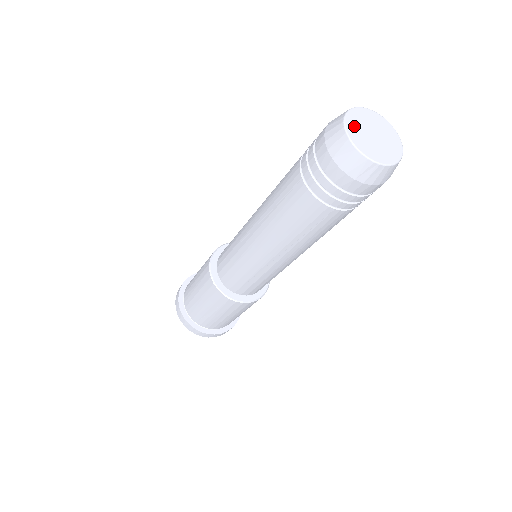
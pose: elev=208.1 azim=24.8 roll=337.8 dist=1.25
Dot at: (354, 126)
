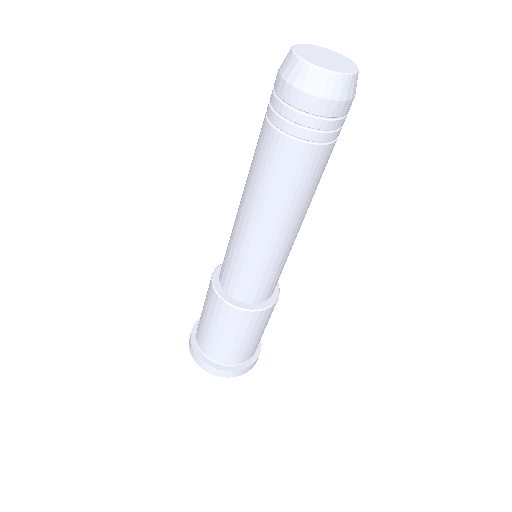
Dot at: (312, 48)
